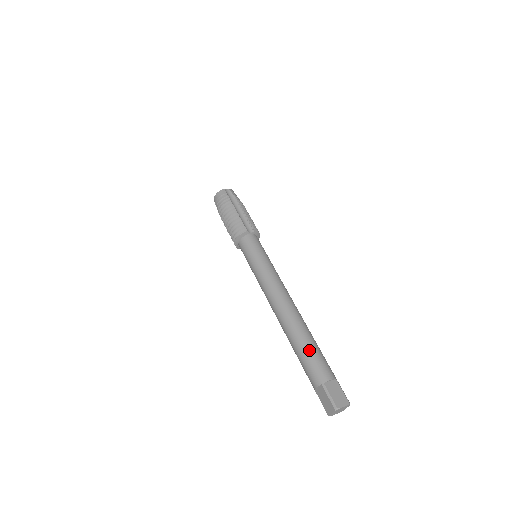
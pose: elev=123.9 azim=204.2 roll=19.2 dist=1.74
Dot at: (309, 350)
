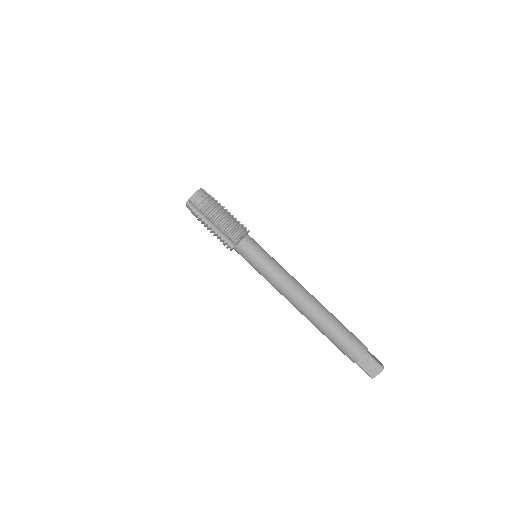
Dot at: (346, 329)
